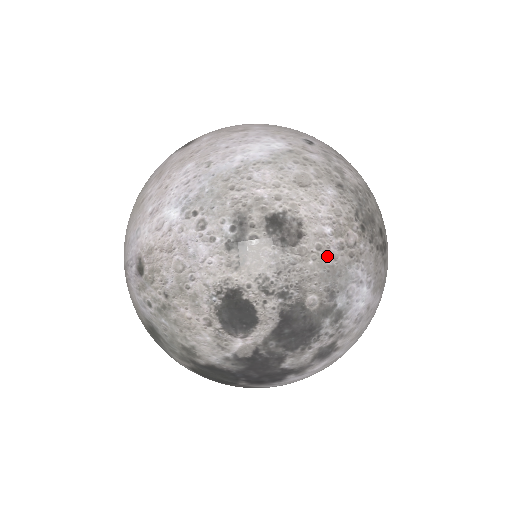
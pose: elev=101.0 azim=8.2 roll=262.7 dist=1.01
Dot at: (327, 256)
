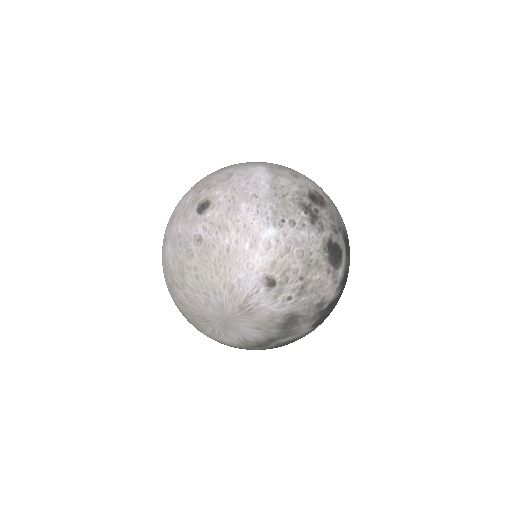
Dot at: (331, 201)
